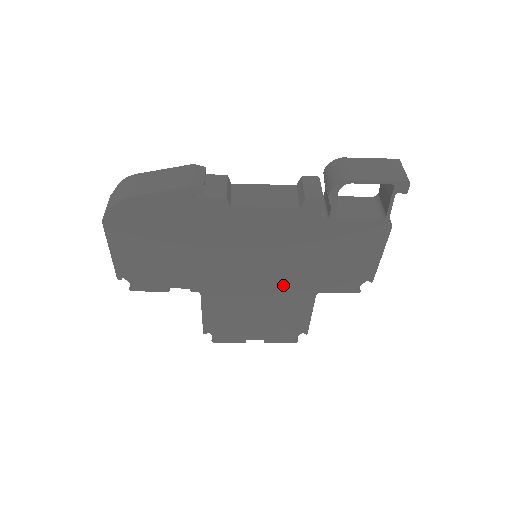
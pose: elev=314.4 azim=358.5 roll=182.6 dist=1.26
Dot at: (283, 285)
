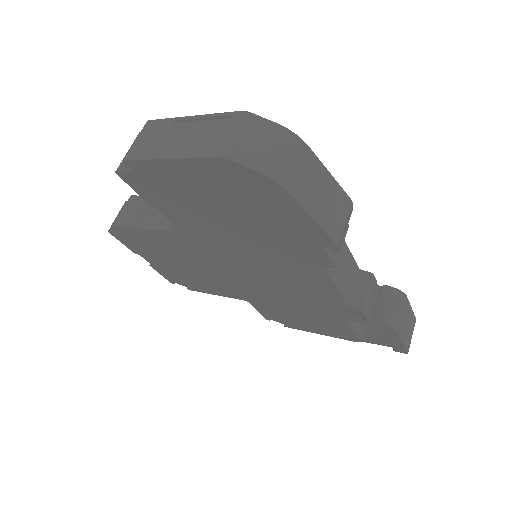
Dot at: (240, 285)
